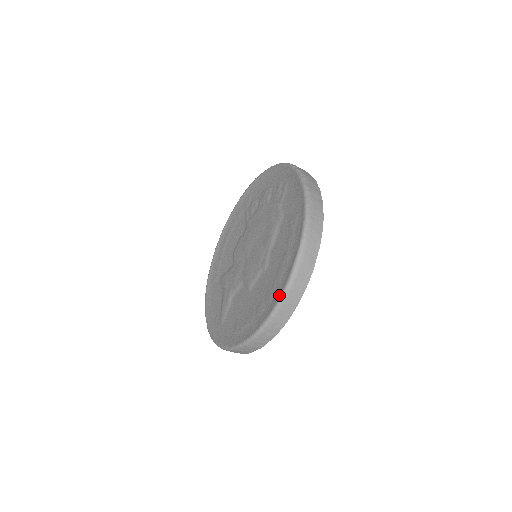
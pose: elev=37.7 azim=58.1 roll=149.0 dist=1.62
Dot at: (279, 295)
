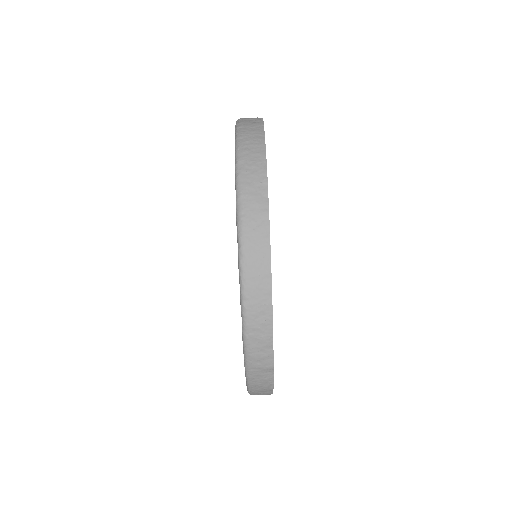
Dot at: occluded
